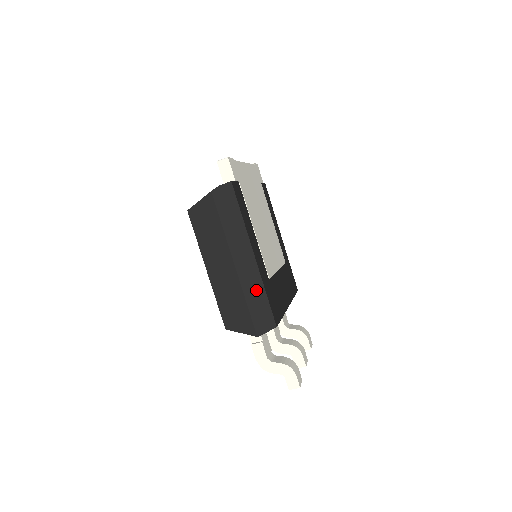
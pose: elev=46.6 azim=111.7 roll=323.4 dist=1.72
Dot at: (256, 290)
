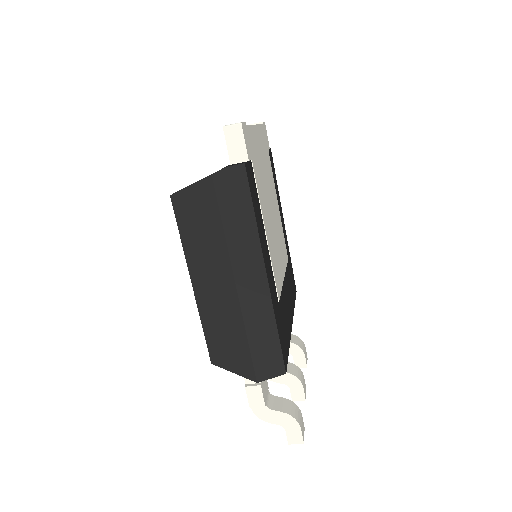
Dot at: (263, 323)
